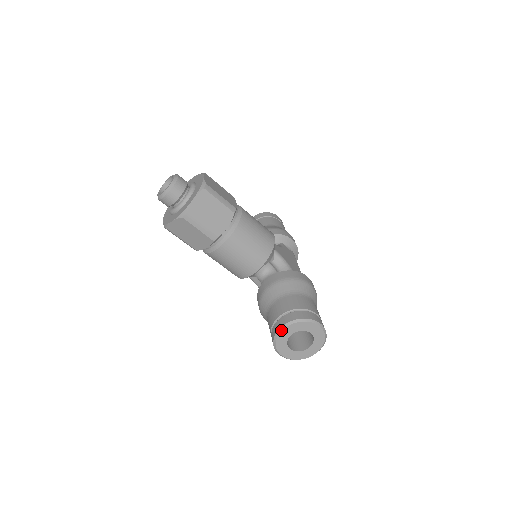
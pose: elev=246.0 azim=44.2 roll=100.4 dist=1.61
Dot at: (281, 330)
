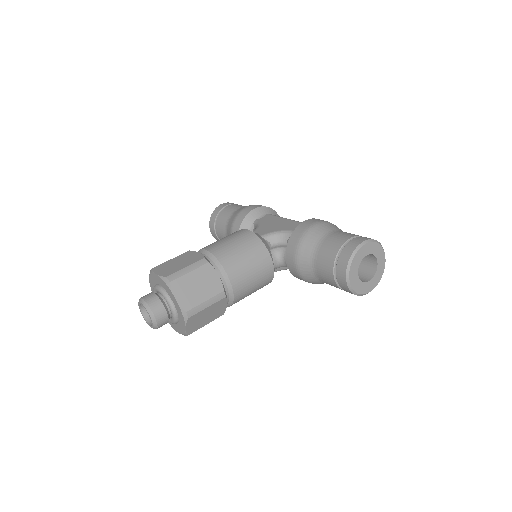
Dot at: (349, 283)
